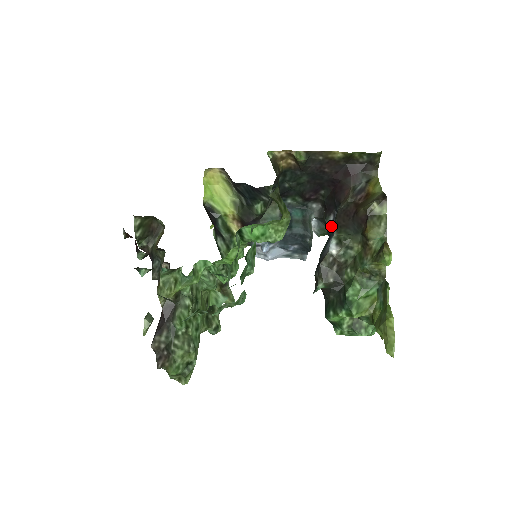
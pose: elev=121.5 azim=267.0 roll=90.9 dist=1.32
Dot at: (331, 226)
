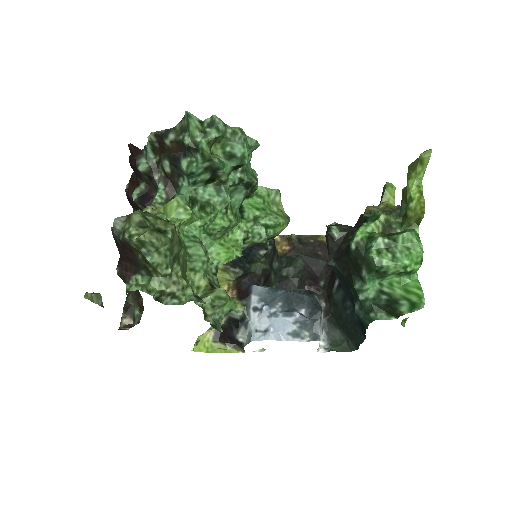
Dot at: (338, 287)
